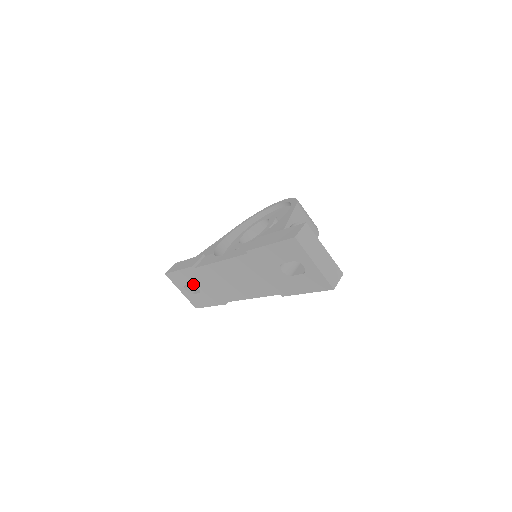
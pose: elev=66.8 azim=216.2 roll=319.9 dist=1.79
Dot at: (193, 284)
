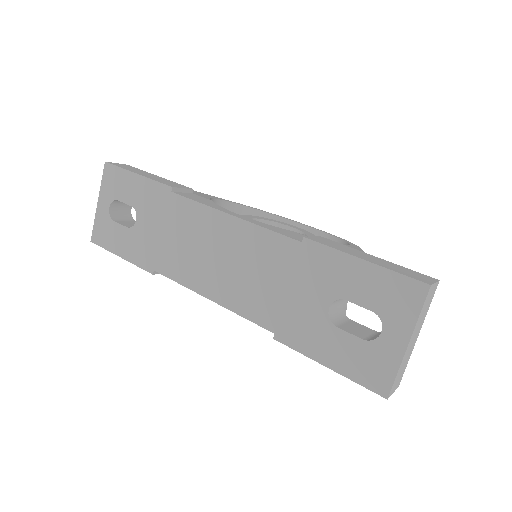
Dot at: (135, 209)
